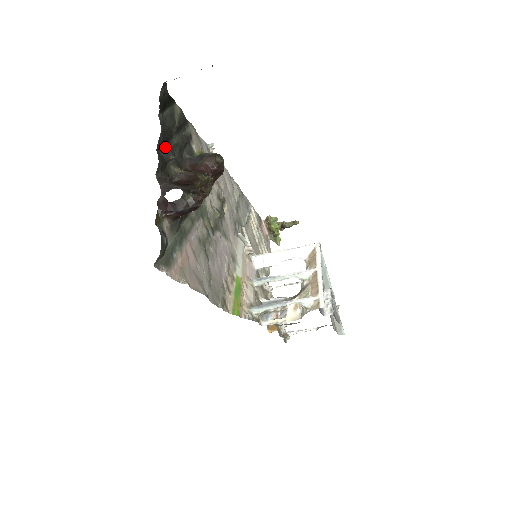
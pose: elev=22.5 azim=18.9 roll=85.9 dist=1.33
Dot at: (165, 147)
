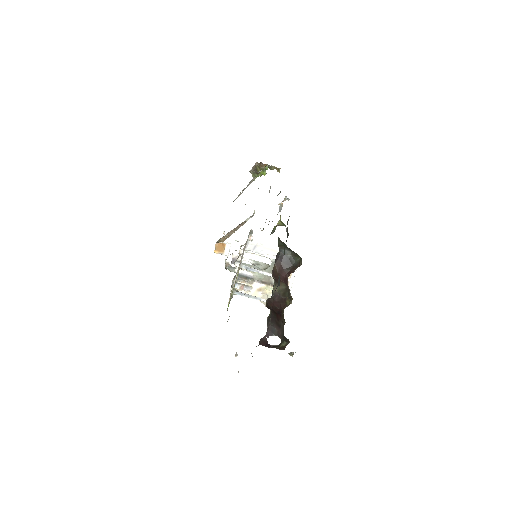
Dot at: (279, 280)
